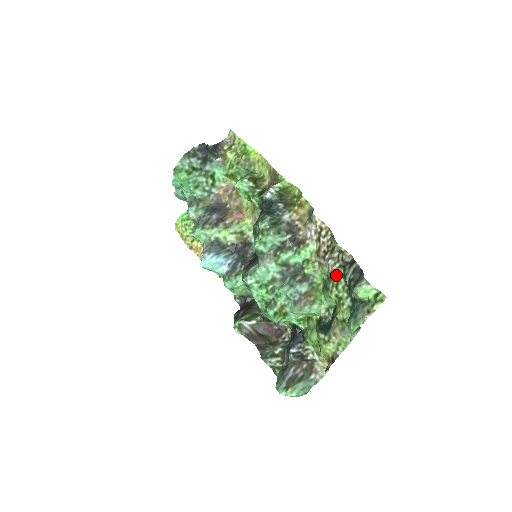
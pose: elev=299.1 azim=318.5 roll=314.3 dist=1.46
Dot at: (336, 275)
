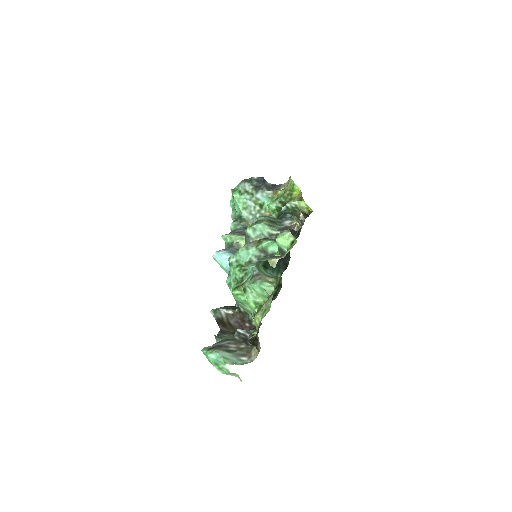
Dot at: occluded
